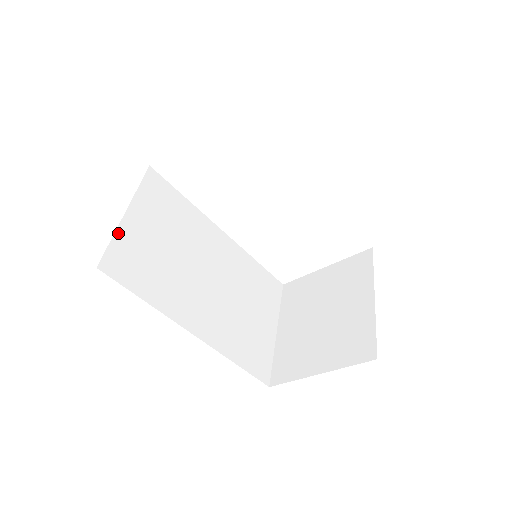
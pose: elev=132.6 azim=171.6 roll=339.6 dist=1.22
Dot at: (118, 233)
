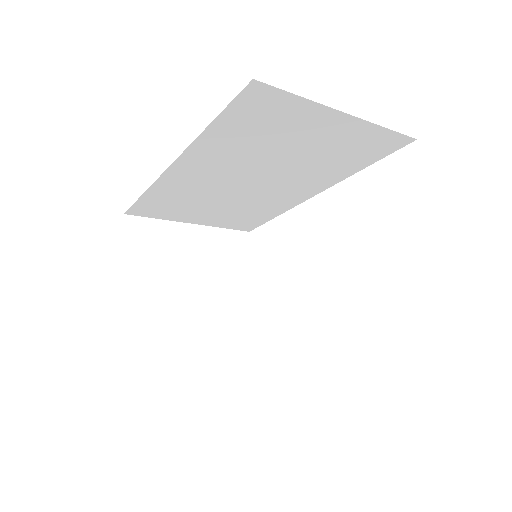
Dot at: occluded
